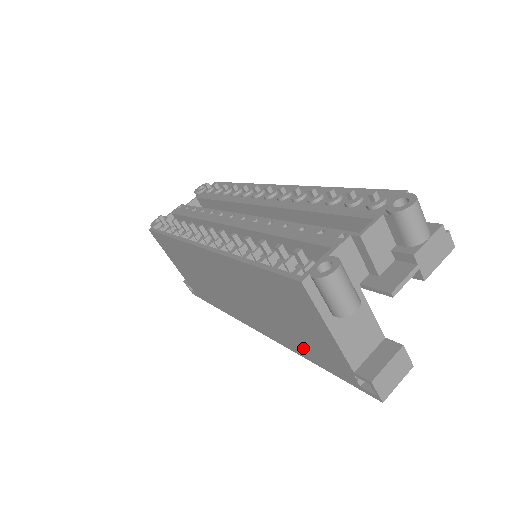
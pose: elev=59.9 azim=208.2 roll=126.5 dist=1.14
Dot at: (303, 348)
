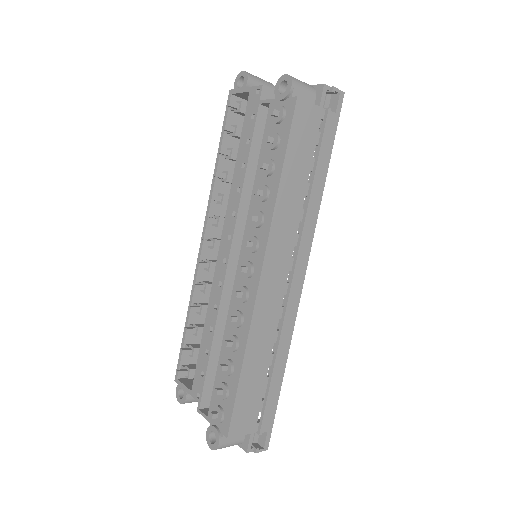
Dot at: occluded
